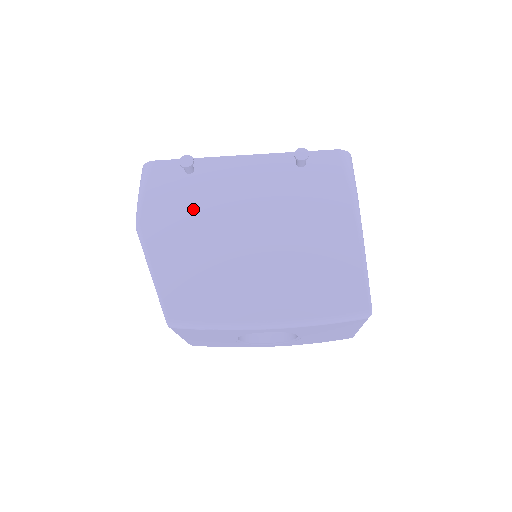
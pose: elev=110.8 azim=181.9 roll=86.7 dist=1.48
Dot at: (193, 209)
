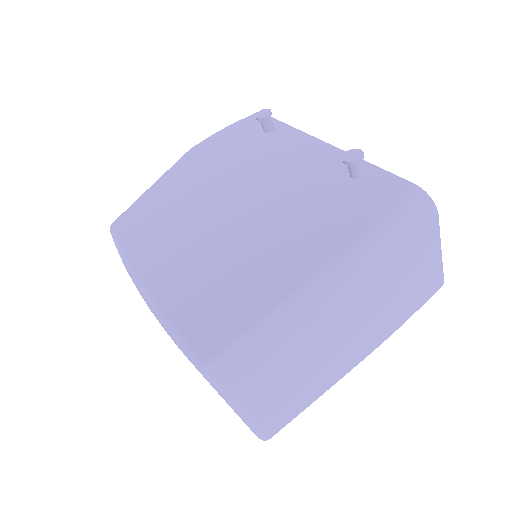
Dot at: (229, 159)
